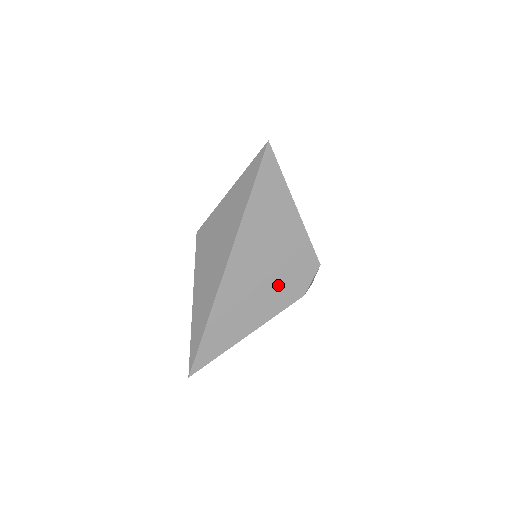
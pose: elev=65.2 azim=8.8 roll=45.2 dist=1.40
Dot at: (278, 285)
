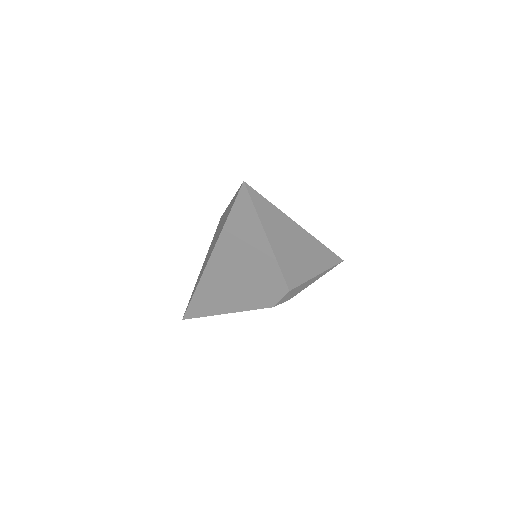
Dot at: (251, 290)
